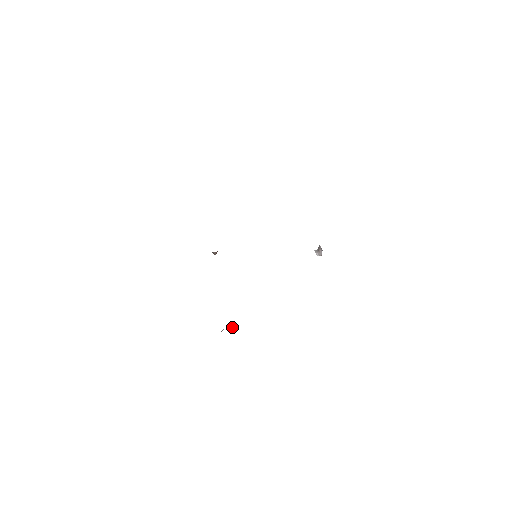
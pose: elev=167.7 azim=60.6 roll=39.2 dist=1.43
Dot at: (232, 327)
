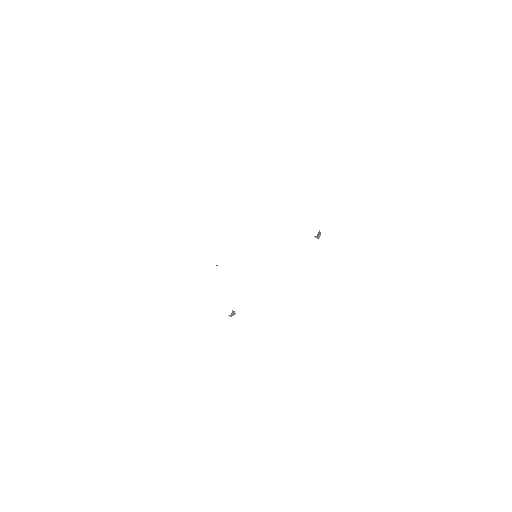
Dot at: (232, 312)
